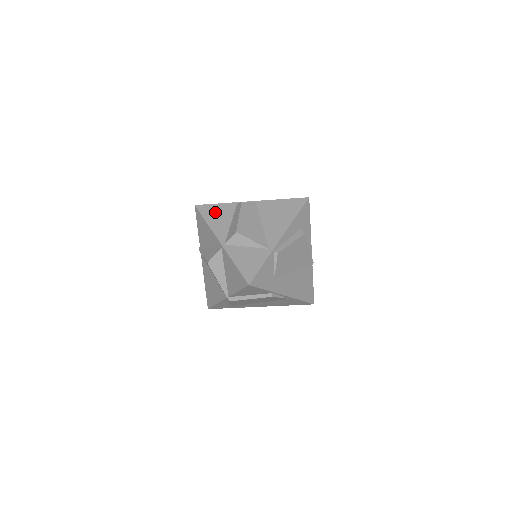
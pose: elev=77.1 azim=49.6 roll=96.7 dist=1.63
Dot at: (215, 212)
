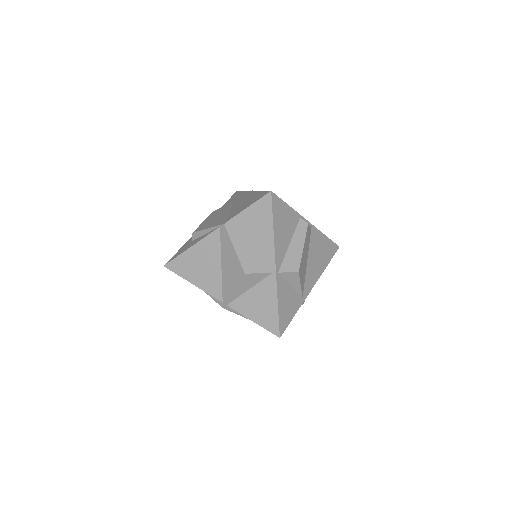
Dot at: (283, 217)
